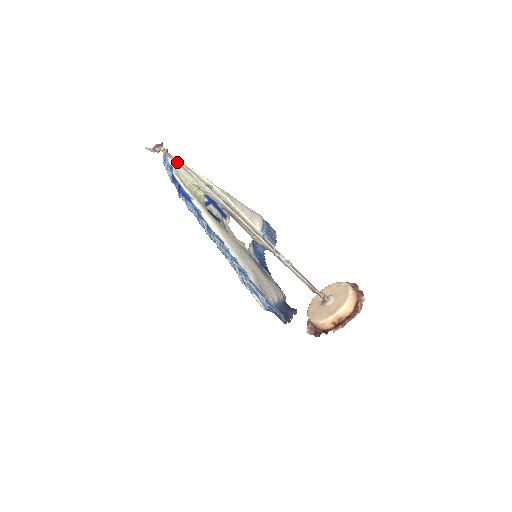
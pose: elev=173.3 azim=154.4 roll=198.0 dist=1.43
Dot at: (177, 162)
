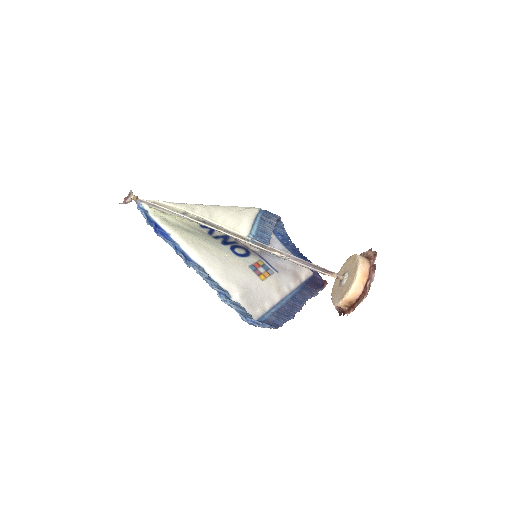
Dot at: (149, 204)
